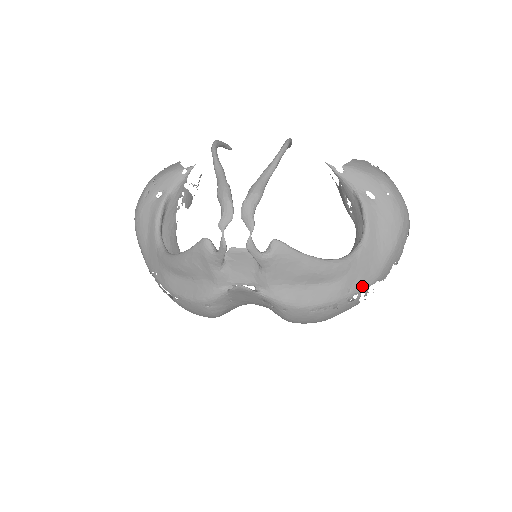
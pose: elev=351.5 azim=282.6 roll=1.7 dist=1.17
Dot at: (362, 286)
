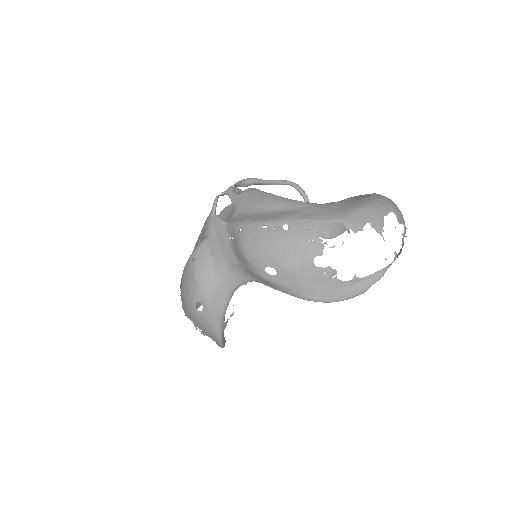
Dot at: (318, 218)
